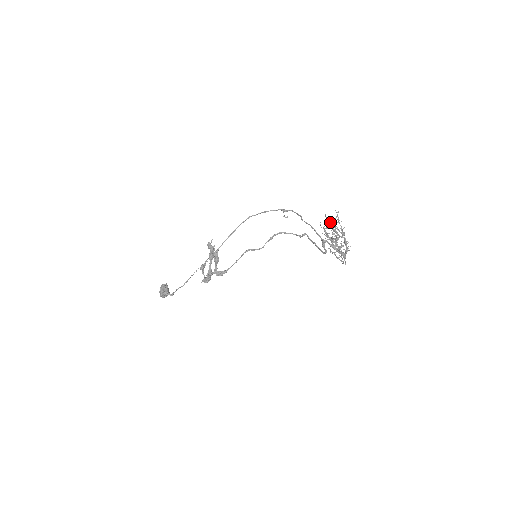
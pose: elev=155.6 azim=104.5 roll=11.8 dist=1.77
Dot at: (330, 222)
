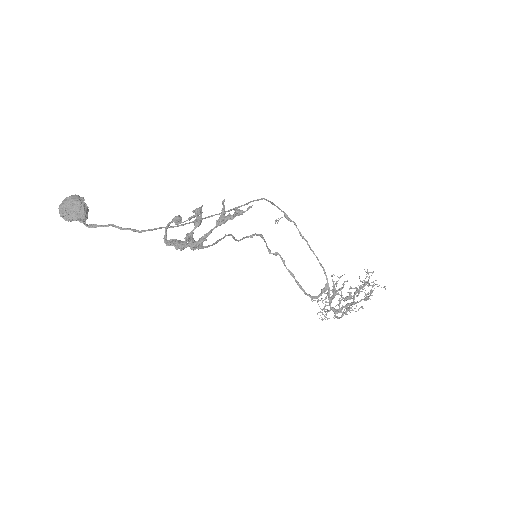
Dot at: occluded
